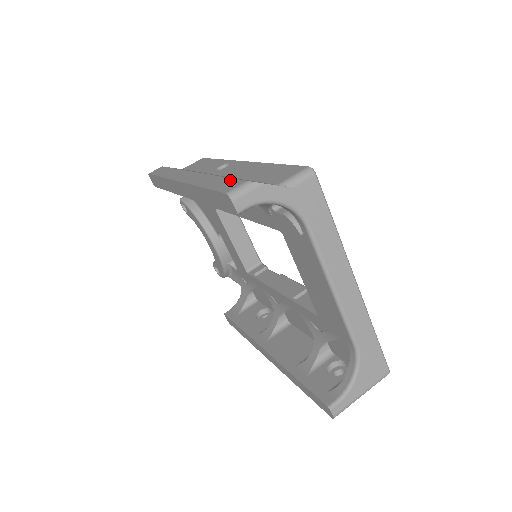
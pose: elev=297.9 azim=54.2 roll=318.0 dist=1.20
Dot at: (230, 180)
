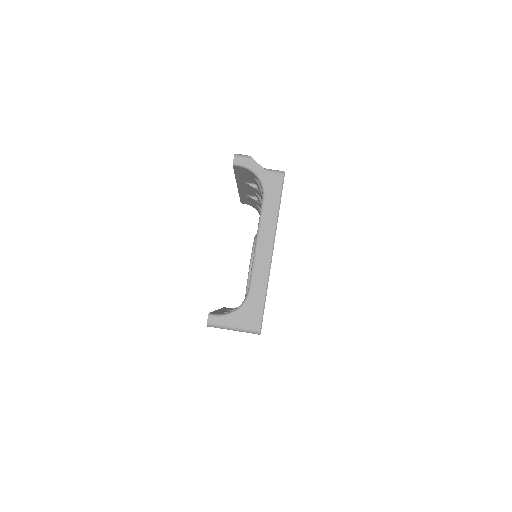
Dot at: occluded
